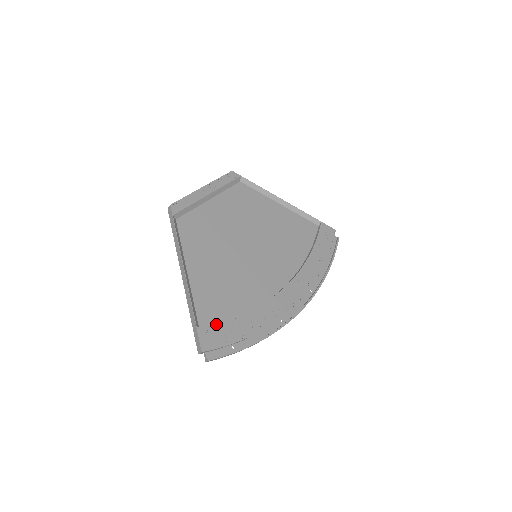
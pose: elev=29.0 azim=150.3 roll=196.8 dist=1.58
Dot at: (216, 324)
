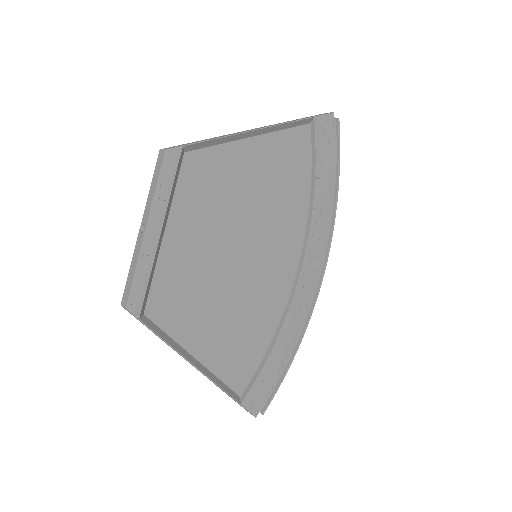
Dot at: (255, 382)
